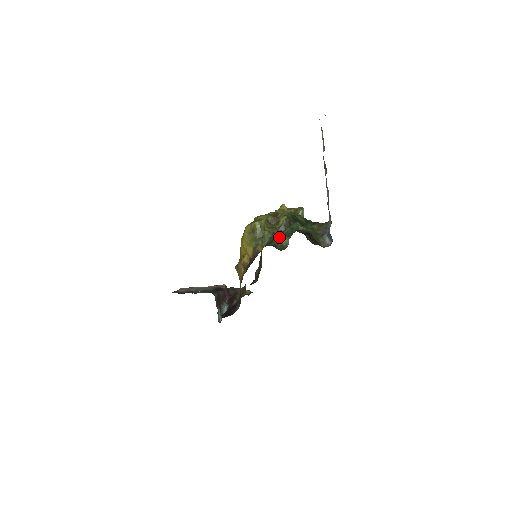
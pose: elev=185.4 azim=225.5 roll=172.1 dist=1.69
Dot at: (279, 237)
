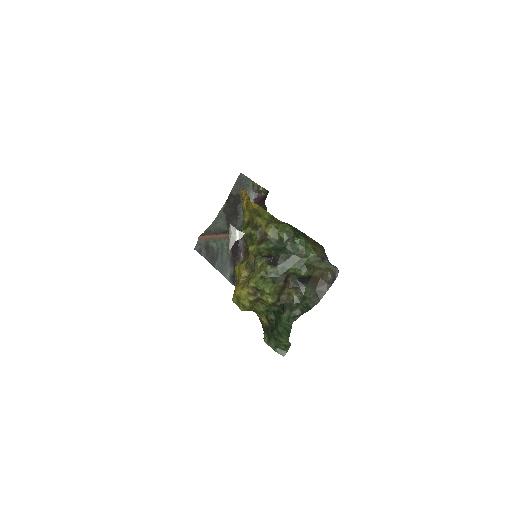
Dot at: (277, 338)
